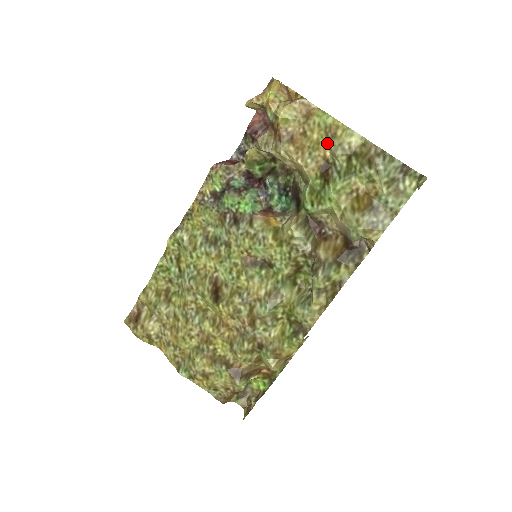
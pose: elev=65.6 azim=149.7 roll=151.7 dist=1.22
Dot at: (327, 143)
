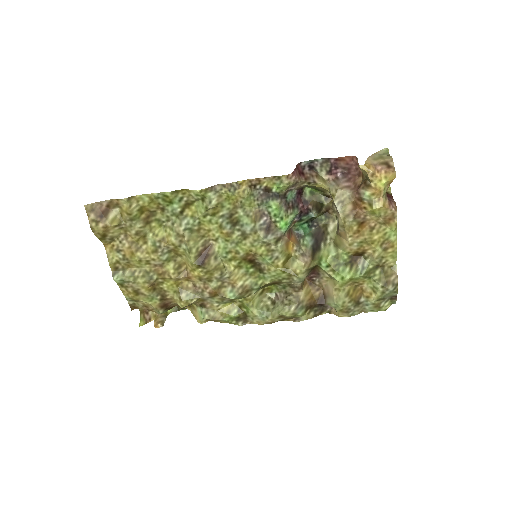
Dot at: (377, 248)
